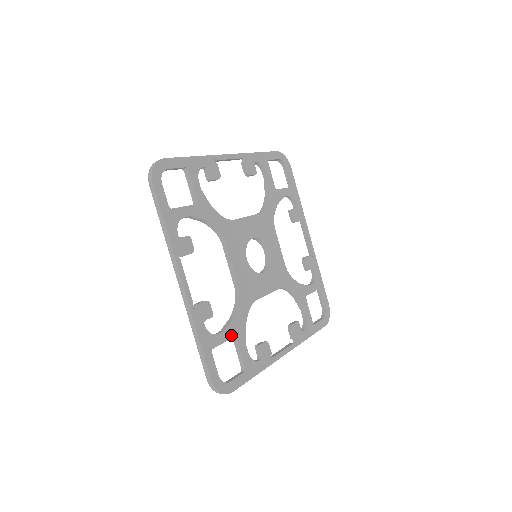
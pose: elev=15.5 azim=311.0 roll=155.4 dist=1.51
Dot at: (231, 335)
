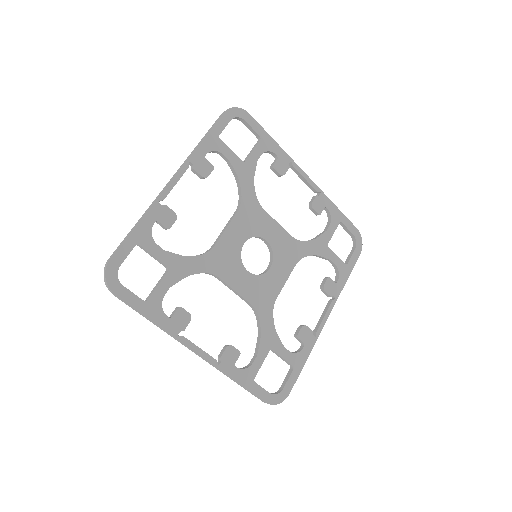
Dot at: (266, 352)
